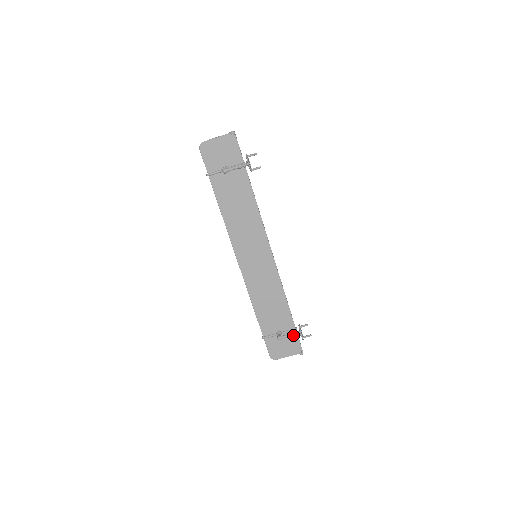
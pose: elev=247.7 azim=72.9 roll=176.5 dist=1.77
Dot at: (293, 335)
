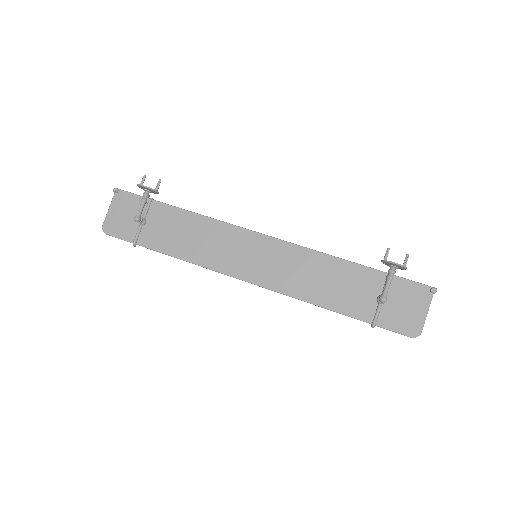
Dot at: (390, 277)
